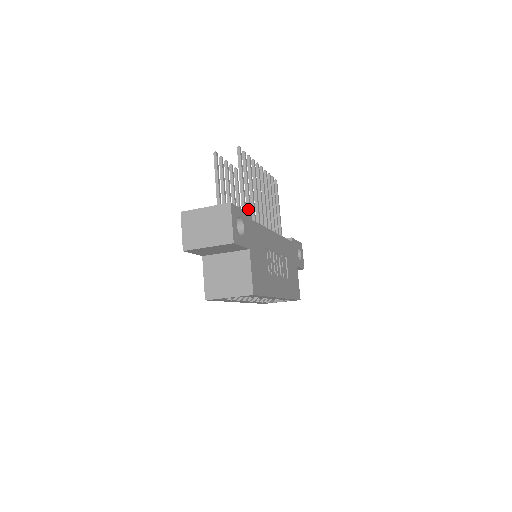
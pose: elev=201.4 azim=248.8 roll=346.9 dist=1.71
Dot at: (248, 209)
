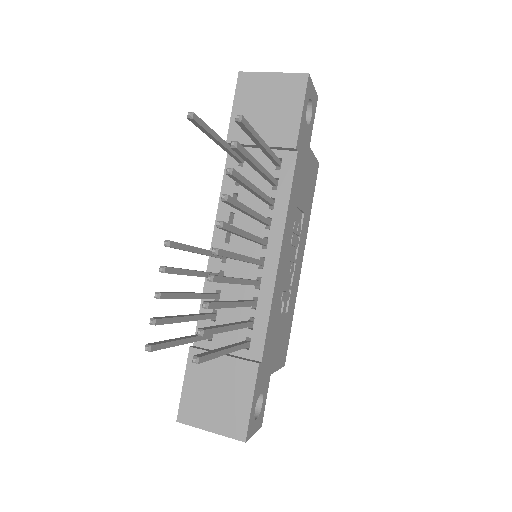
Dot at: (242, 328)
